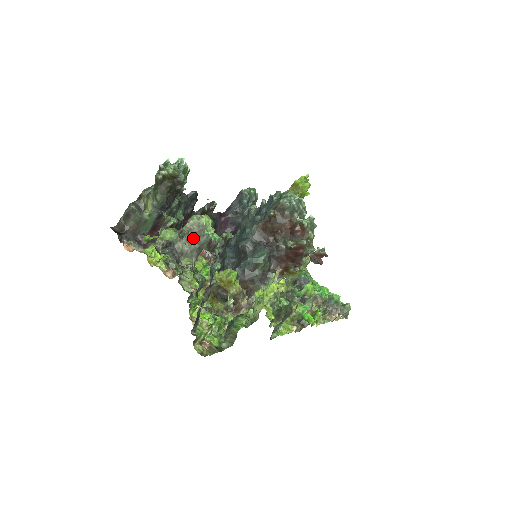
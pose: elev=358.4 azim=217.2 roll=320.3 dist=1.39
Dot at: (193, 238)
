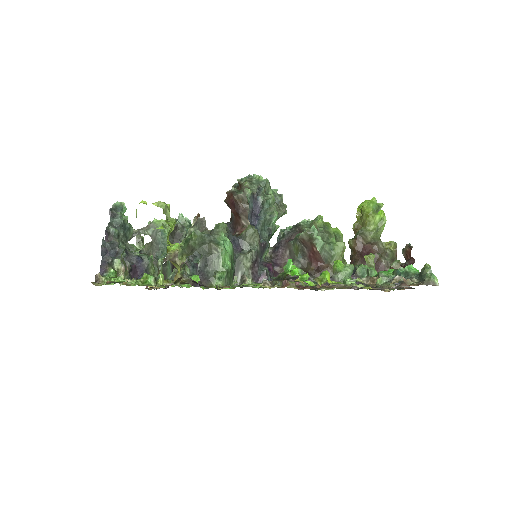
Dot at: (151, 238)
